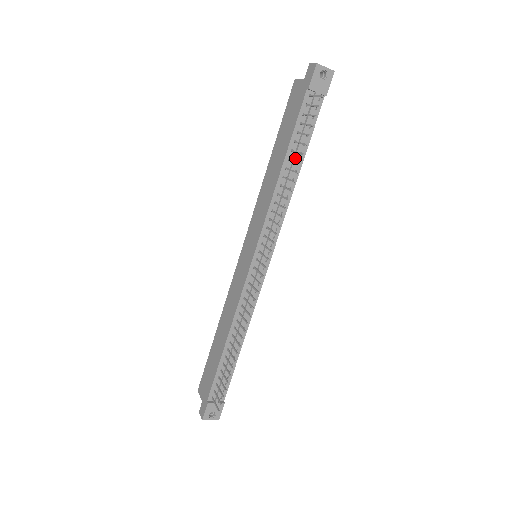
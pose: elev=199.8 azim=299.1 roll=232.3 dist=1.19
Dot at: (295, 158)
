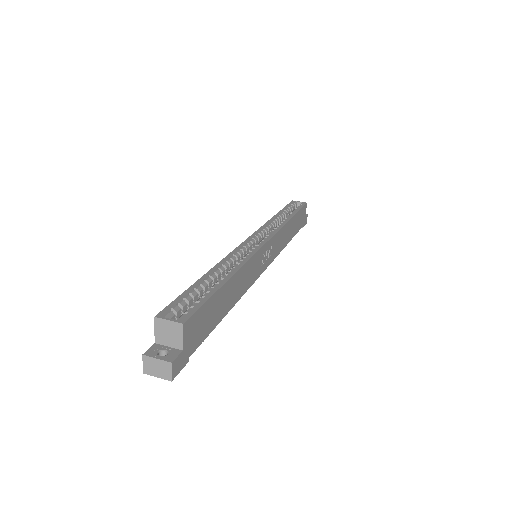
Dot at: occluded
